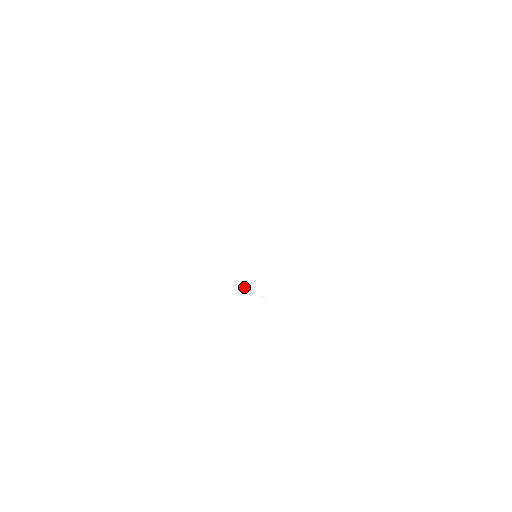
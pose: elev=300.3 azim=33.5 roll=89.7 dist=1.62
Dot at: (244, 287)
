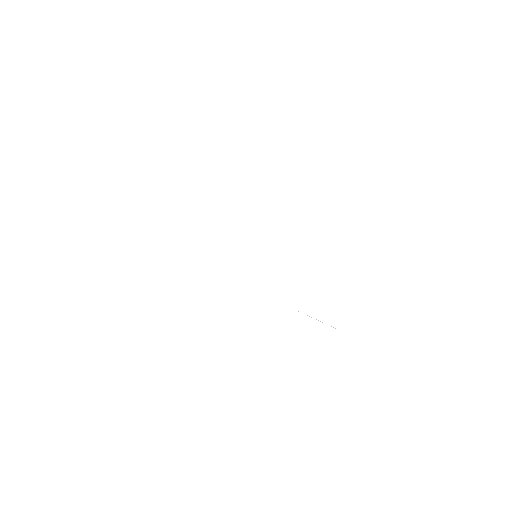
Dot at: (309, 316)
